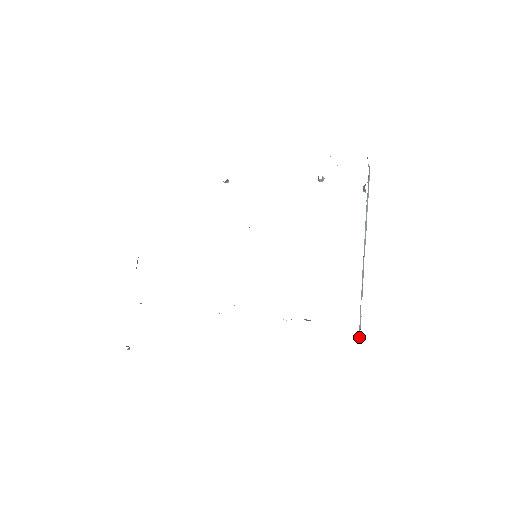
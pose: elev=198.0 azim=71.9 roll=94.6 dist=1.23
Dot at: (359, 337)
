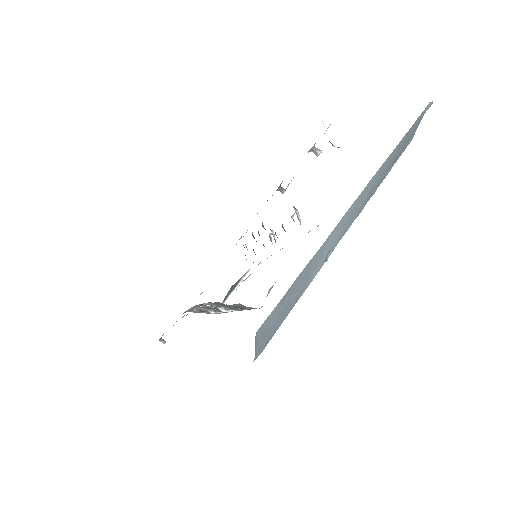
Dot at: occluded
